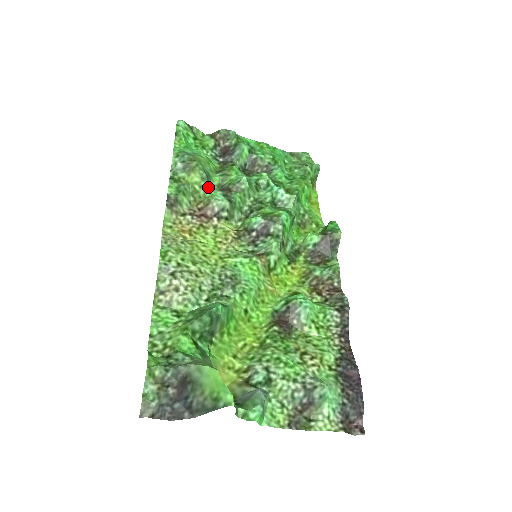
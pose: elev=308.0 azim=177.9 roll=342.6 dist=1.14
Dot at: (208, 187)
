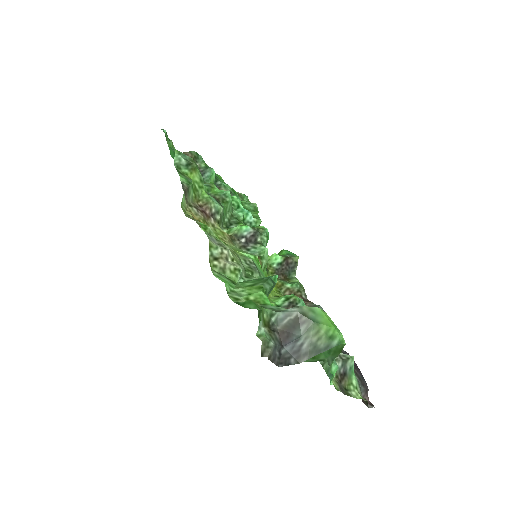
Dot at: (203, 190)
